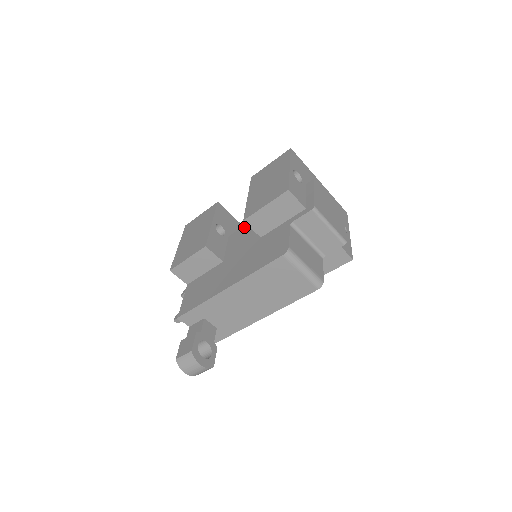
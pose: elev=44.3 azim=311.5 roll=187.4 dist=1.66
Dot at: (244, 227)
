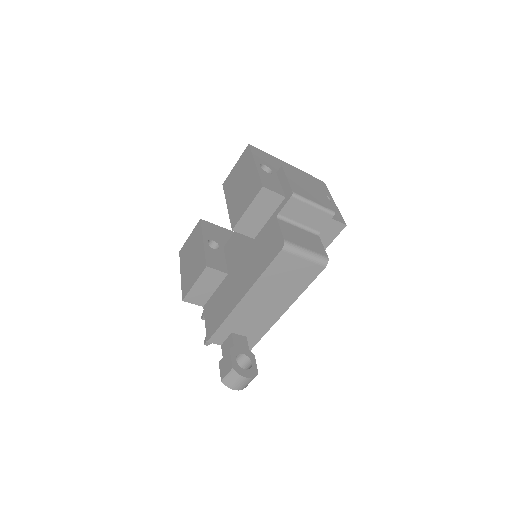
Dot at: (234, 234)
